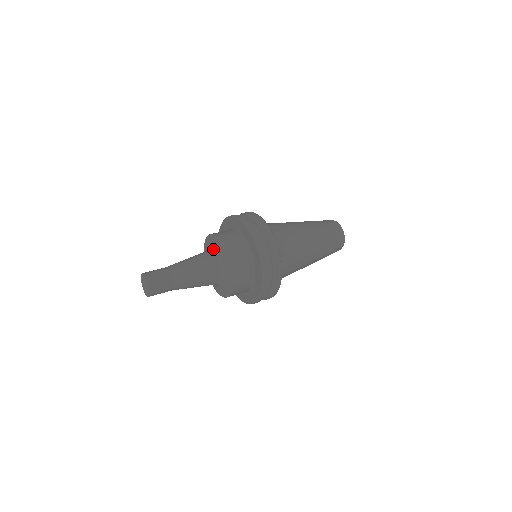
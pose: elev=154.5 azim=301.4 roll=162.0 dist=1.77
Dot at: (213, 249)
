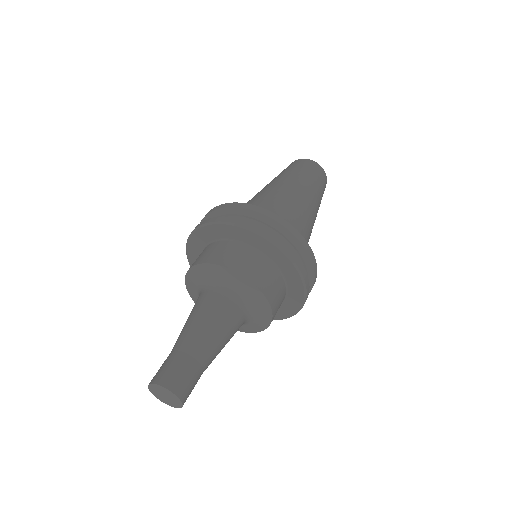
Dot at: (221, 285)
